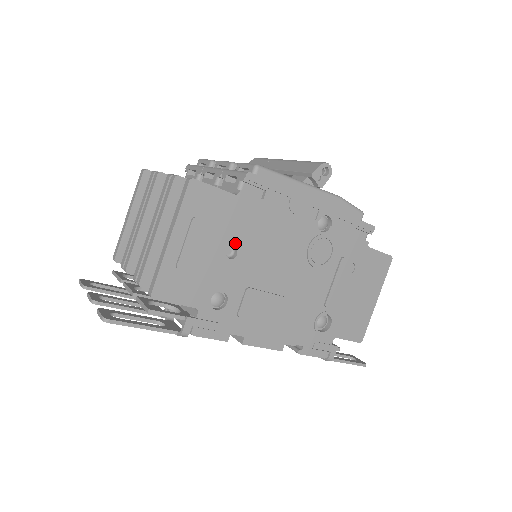
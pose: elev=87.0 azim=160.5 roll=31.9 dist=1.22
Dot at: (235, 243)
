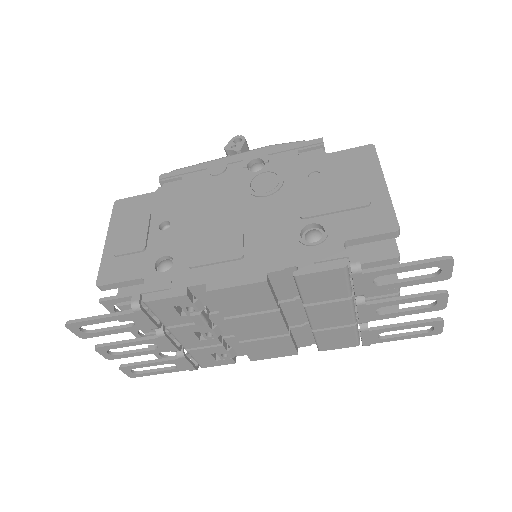
Dot at: (166, 219)
